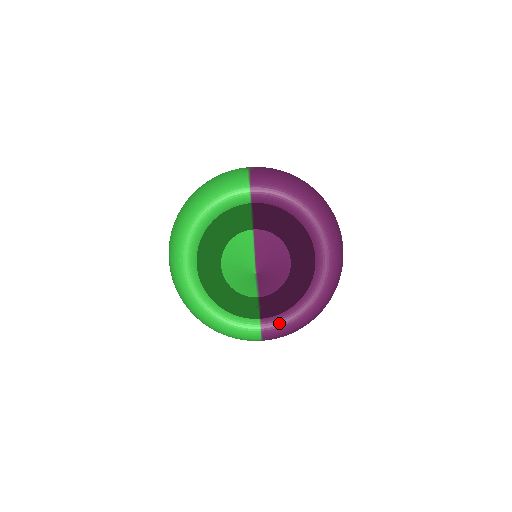
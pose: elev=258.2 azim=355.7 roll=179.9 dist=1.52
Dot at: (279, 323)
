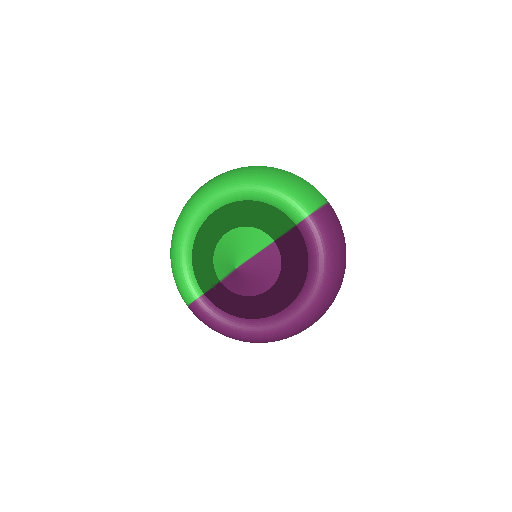
Dot at: (210, 312)
